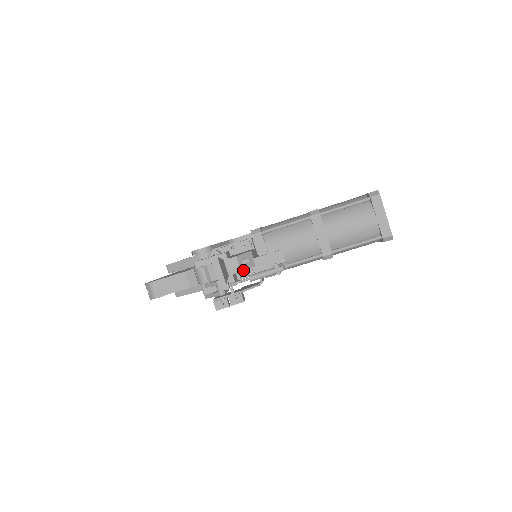
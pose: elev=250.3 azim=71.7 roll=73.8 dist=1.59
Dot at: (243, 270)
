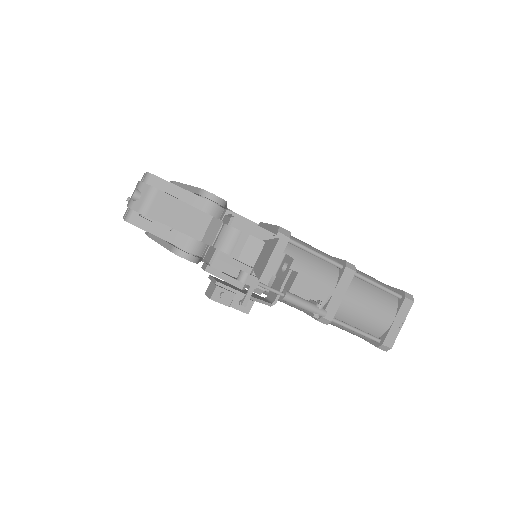
Dot at: (277, 276)
